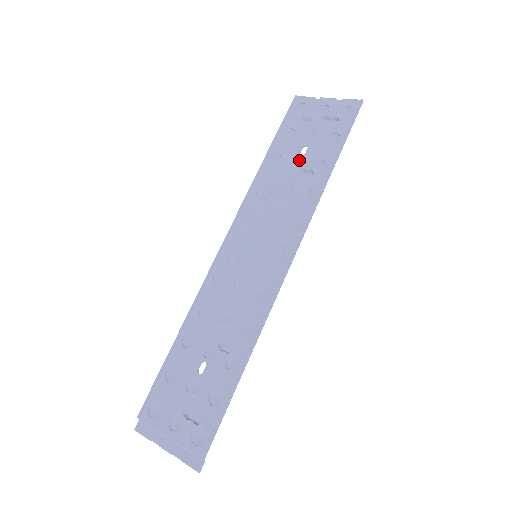
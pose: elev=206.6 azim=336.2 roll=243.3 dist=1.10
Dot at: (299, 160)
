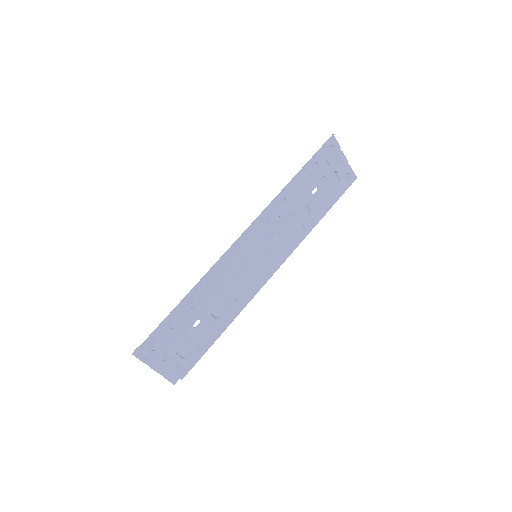
Dot at: (309, 196)
